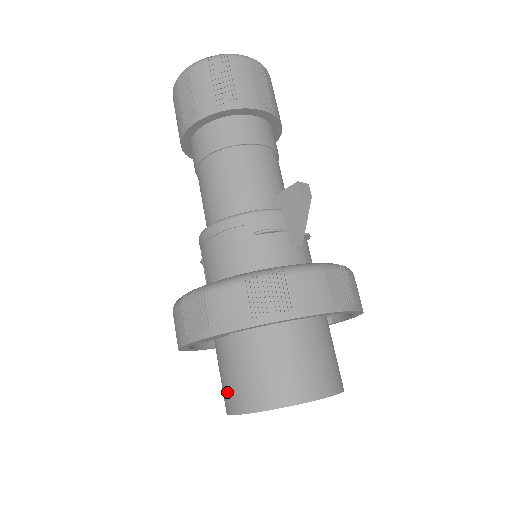
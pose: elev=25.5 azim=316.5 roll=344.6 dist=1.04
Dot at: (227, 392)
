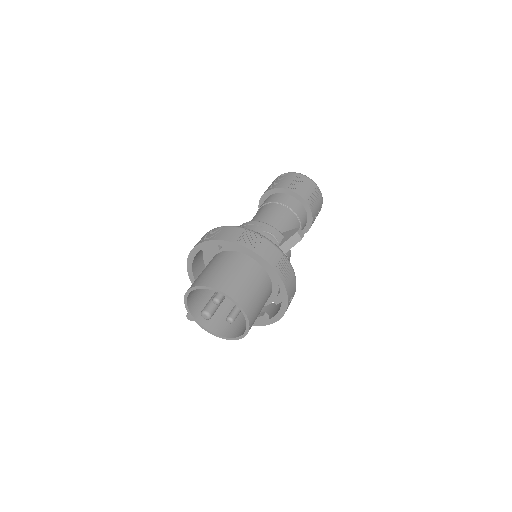
Dot at: (195, 281)
